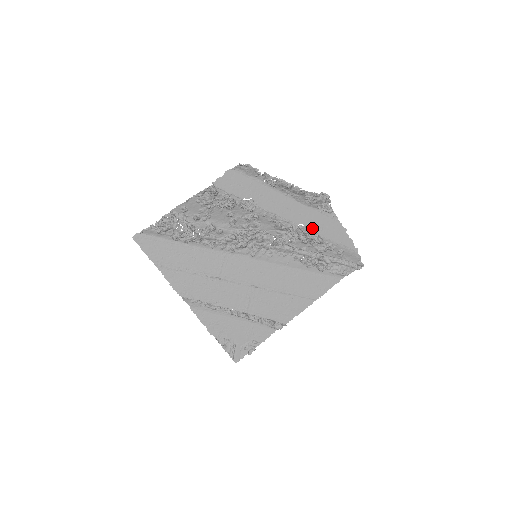
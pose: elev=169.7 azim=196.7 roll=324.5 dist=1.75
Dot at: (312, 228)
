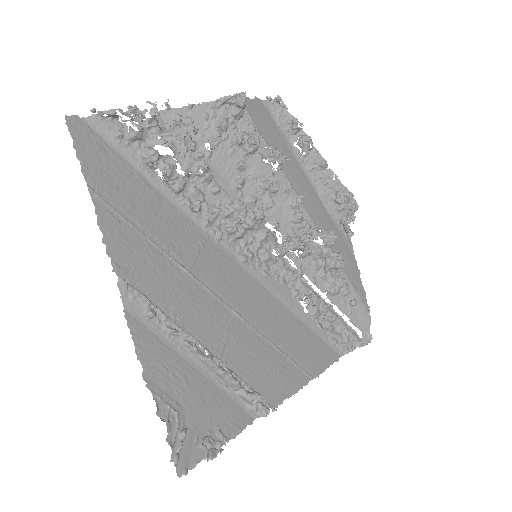
Dot at: (331, 246)
